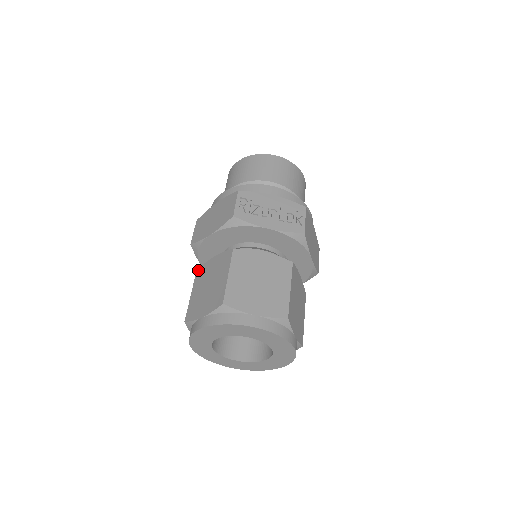
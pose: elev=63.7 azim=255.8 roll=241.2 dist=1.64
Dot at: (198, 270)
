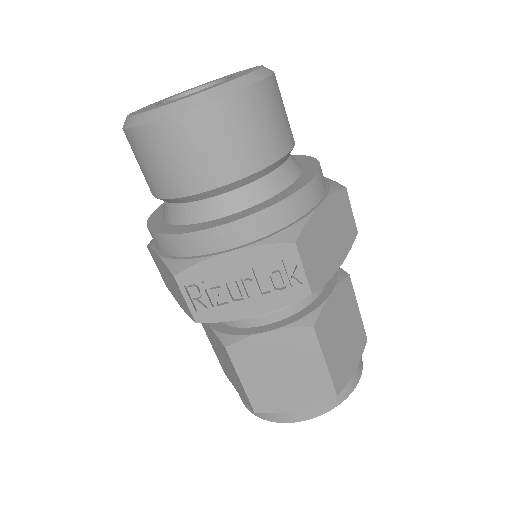
Dot at: occluded
